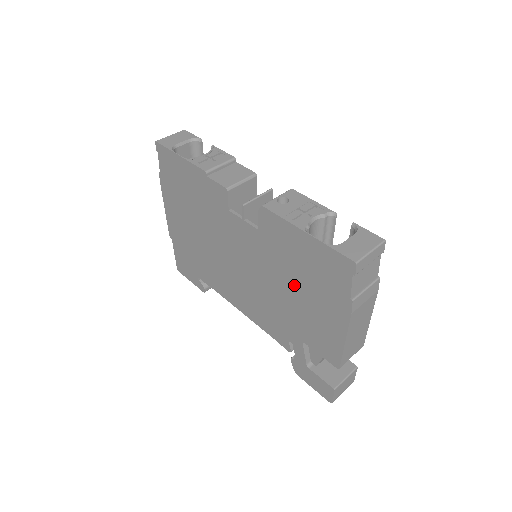
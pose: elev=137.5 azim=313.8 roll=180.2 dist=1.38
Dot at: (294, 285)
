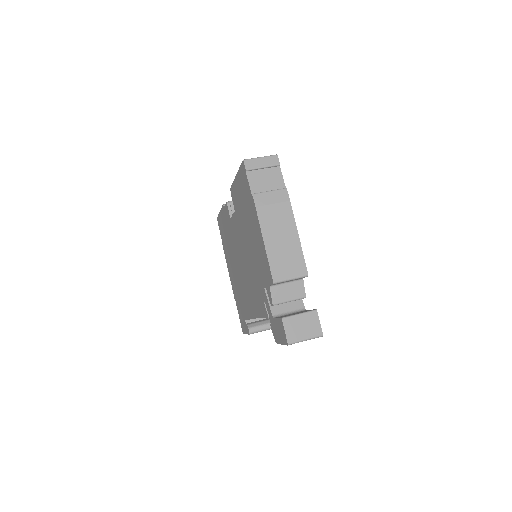
Dot at: (248, 232)
